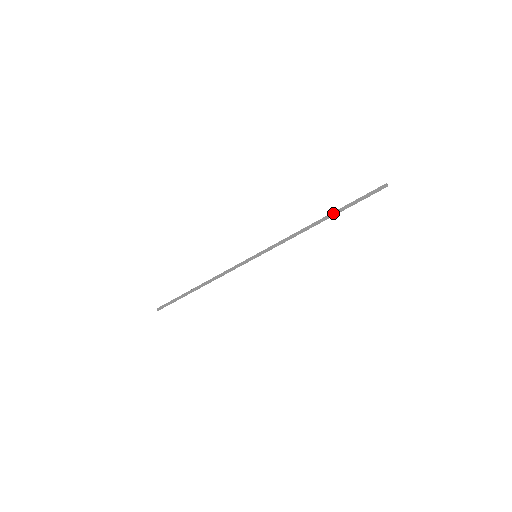
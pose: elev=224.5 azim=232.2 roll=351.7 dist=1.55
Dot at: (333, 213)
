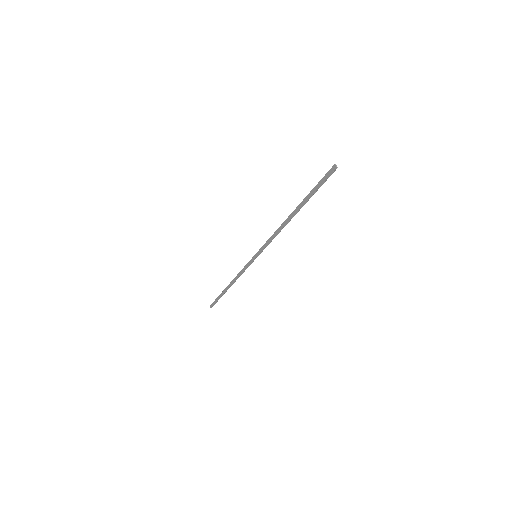
Dot at: (299, 206)
